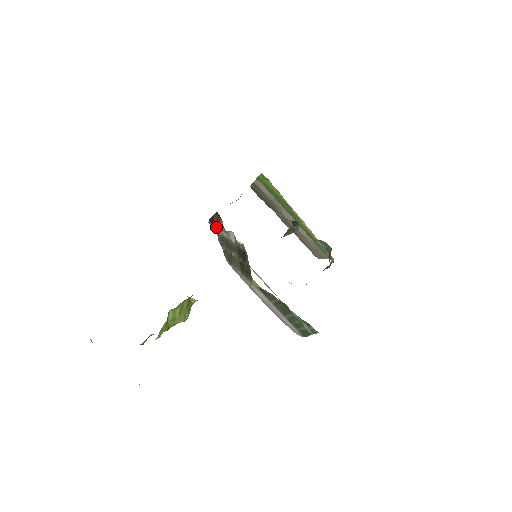
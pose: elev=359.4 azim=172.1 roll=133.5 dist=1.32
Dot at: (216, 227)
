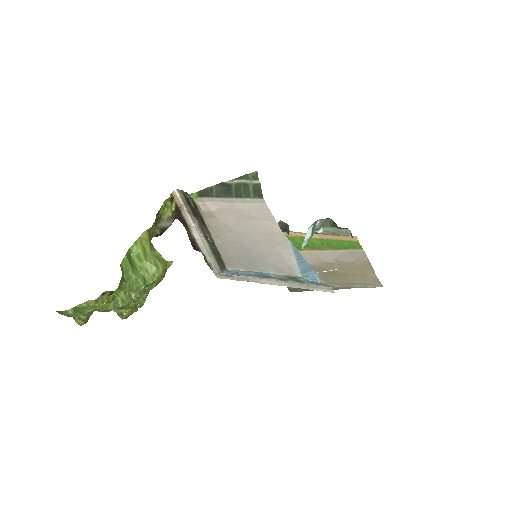
Dot at: (211, 260)
